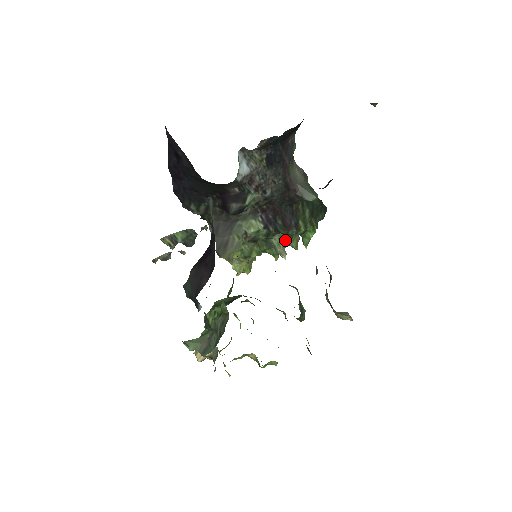
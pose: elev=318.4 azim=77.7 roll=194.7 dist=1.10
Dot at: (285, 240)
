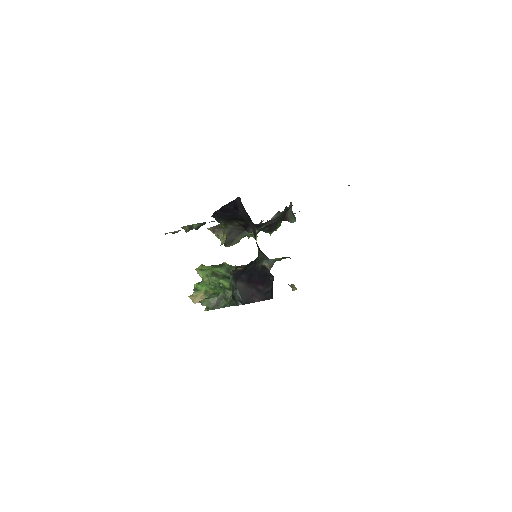
Dot at: occluded
